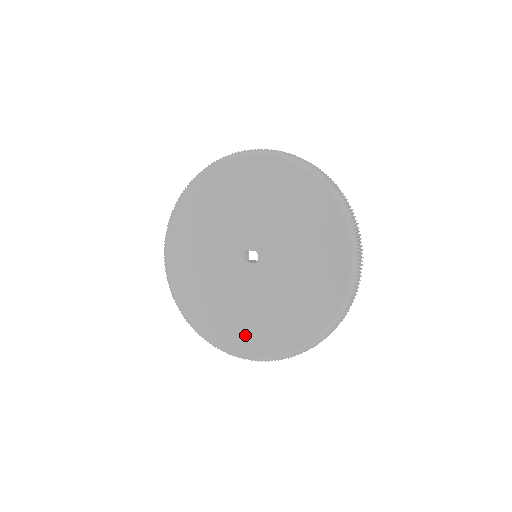
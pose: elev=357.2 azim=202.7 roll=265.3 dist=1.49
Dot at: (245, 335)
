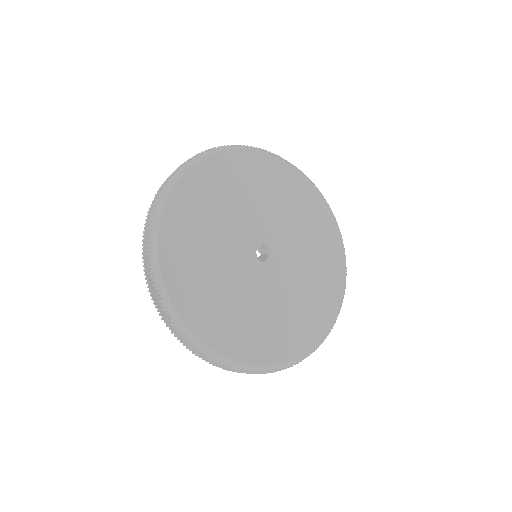
Dot at: (314, 318)
